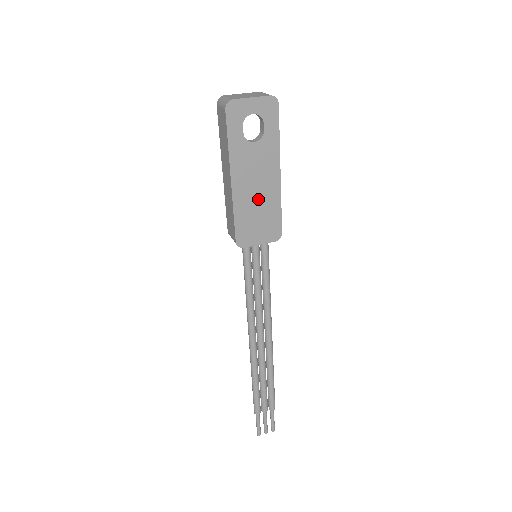
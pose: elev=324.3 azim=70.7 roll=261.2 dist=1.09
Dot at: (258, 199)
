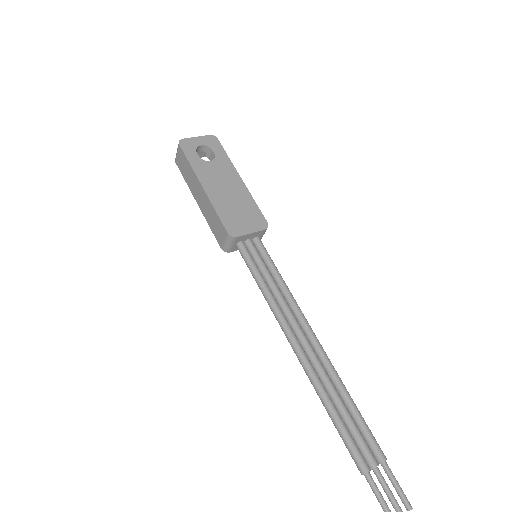
Dot at: (232, 198)
